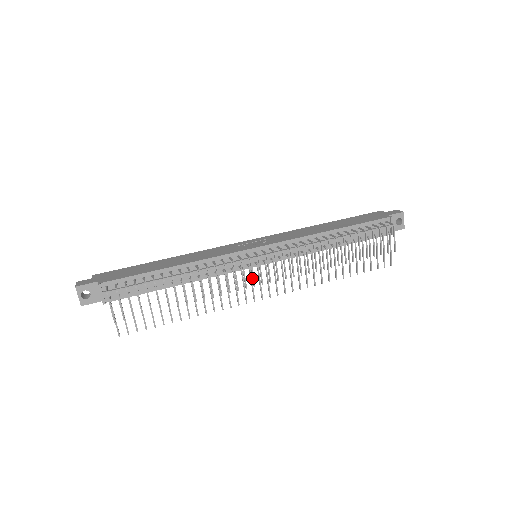
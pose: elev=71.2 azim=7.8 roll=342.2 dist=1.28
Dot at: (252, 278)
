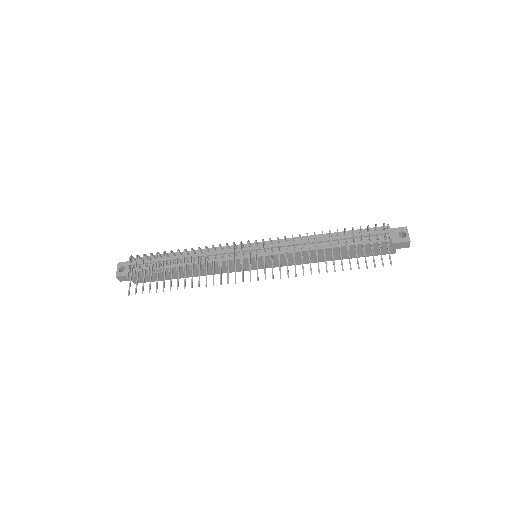
Dot at: (240, 257)
